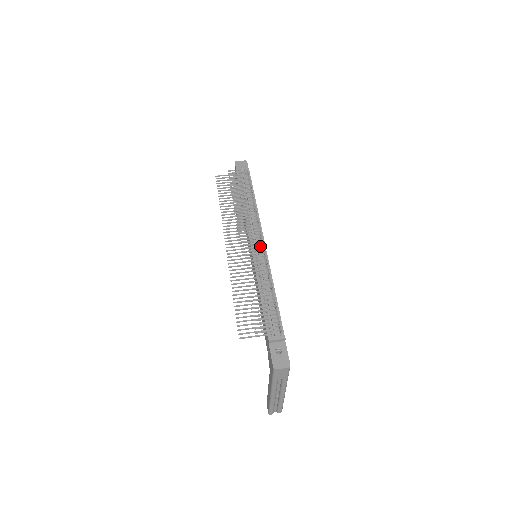
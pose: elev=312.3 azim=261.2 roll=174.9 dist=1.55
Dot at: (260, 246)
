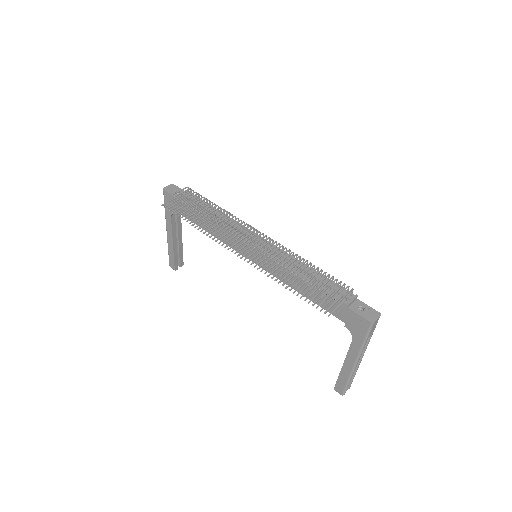
Dot at: (268, 238)
